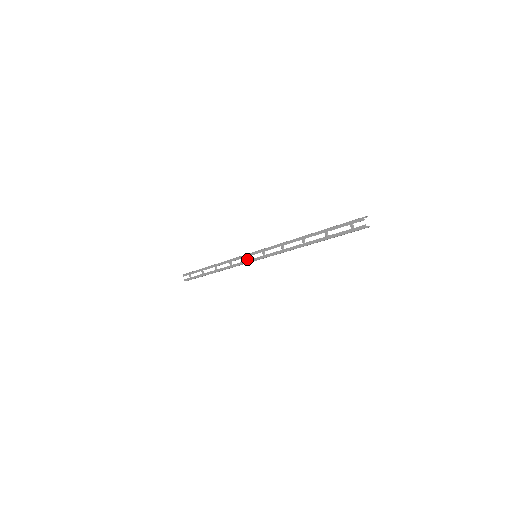
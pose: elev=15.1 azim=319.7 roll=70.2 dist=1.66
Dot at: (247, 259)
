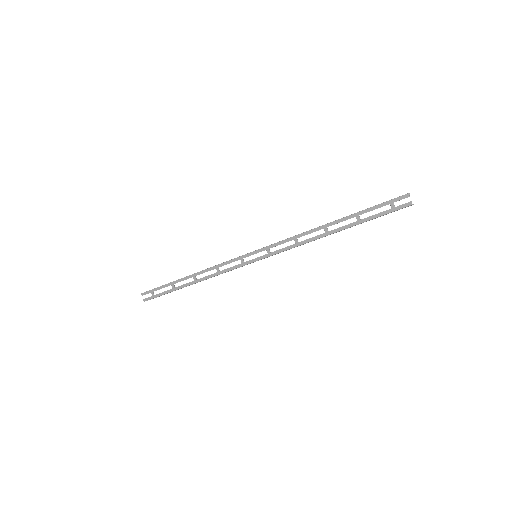
Dot at: (243, 261)
